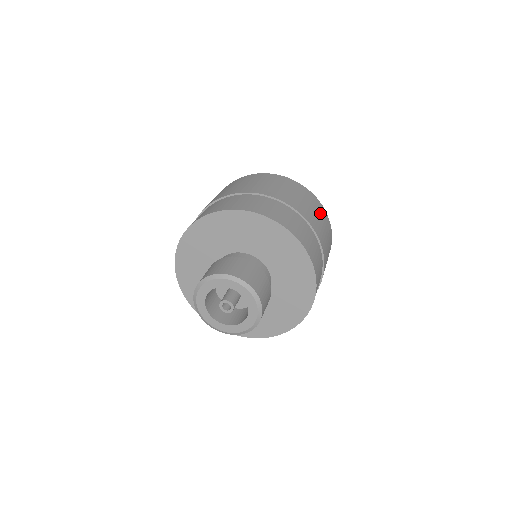
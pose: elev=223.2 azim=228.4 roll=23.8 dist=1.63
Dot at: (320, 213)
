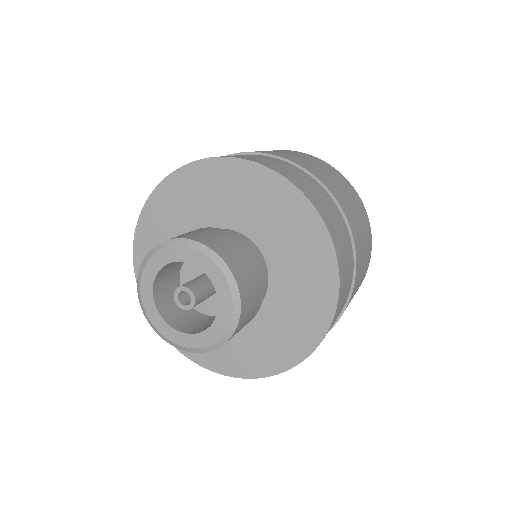
Dot at: (361, 214)
